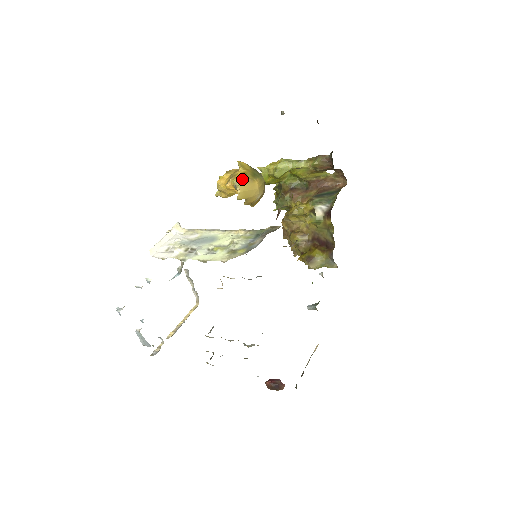
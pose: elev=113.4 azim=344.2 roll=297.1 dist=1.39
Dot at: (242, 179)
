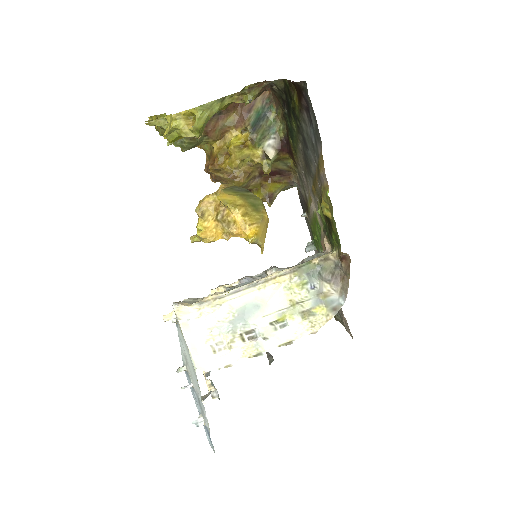
Dot at: (257, 230)
